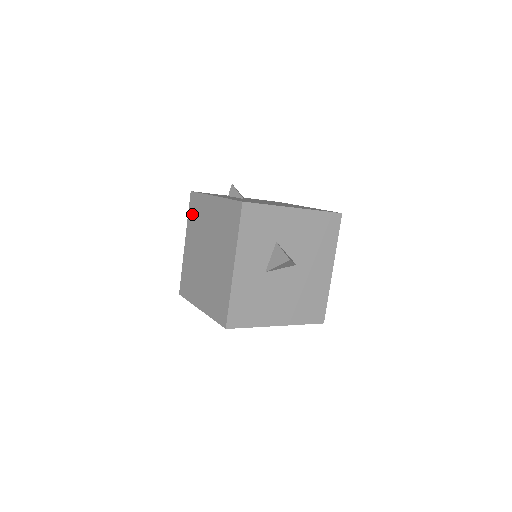
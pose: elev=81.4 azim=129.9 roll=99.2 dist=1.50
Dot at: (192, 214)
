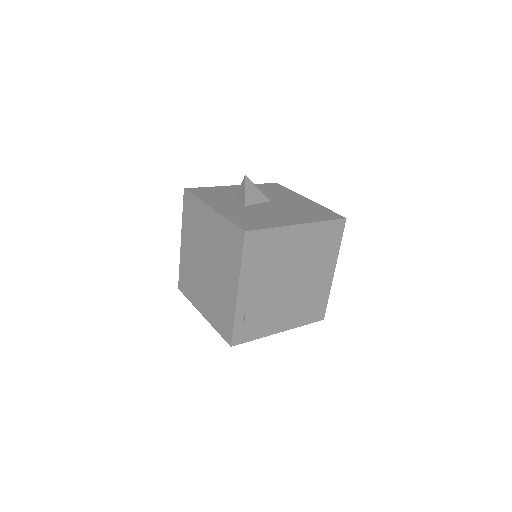
Dot at: (188, 289)
